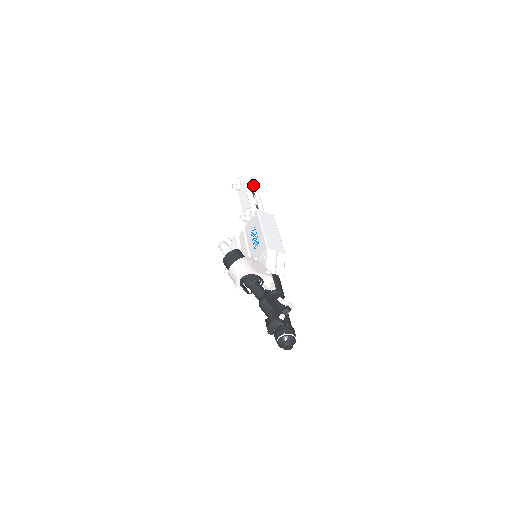
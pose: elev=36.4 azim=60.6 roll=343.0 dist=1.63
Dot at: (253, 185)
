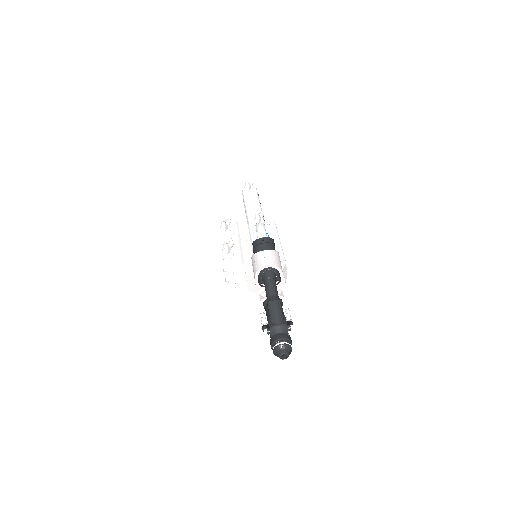
Dot at: occluded
